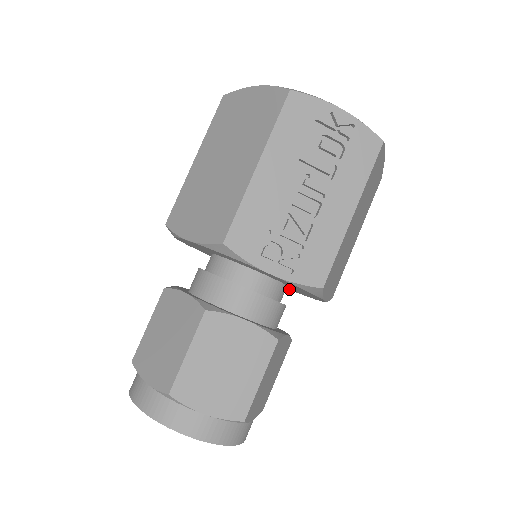
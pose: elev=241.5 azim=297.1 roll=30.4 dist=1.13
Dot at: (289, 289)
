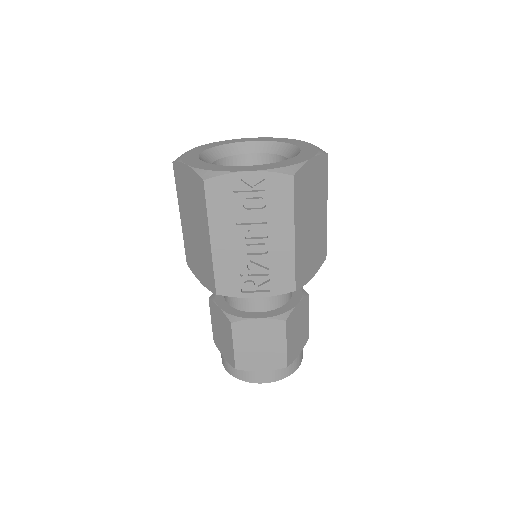
Dot at: occluded
